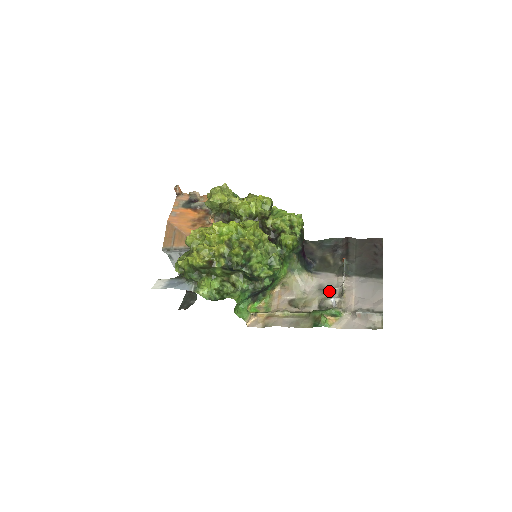
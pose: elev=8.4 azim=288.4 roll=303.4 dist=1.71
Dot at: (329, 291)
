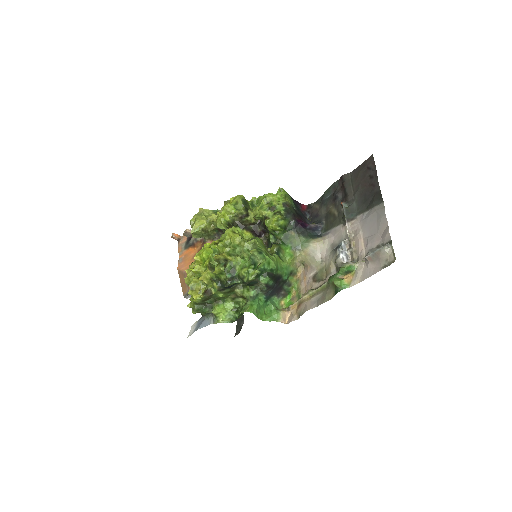
Dot at: (336, 248)
